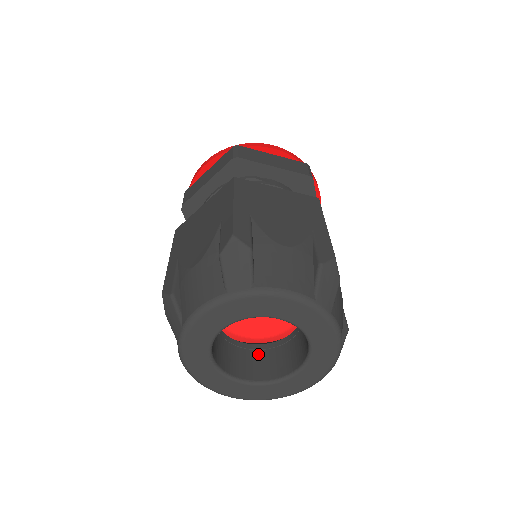
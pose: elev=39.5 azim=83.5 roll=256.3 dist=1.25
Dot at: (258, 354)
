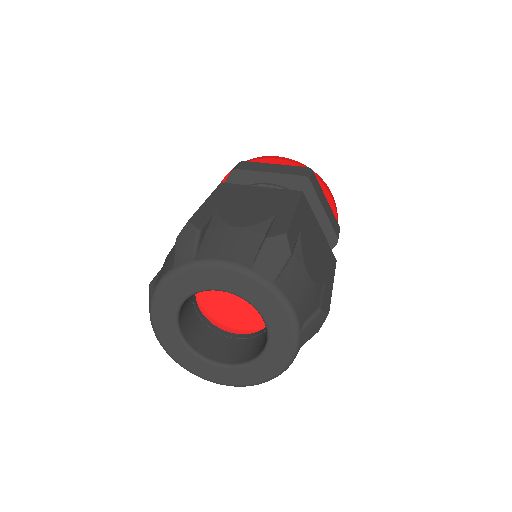
Dot at: (204, 327)
